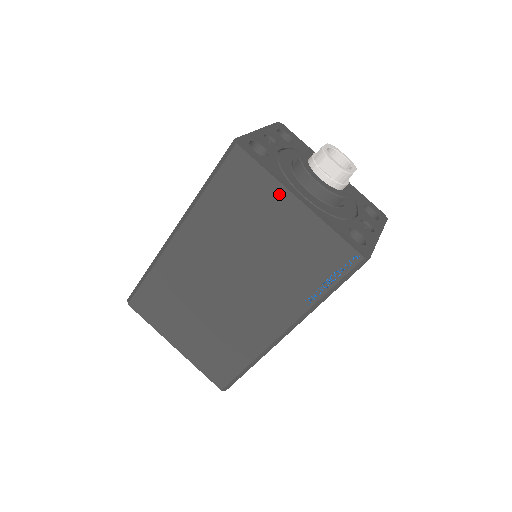
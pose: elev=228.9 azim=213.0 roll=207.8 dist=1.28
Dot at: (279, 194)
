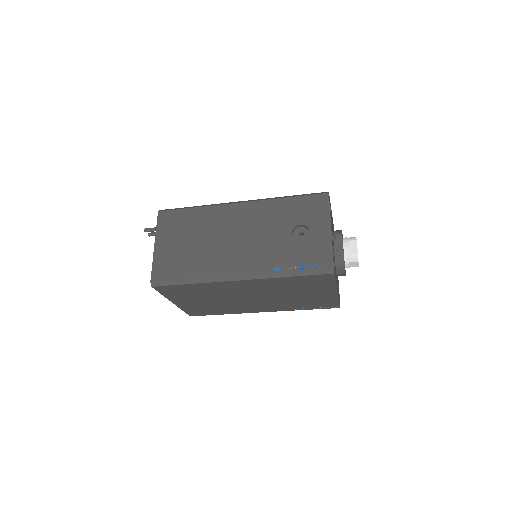
Dot at: (330, 289)
